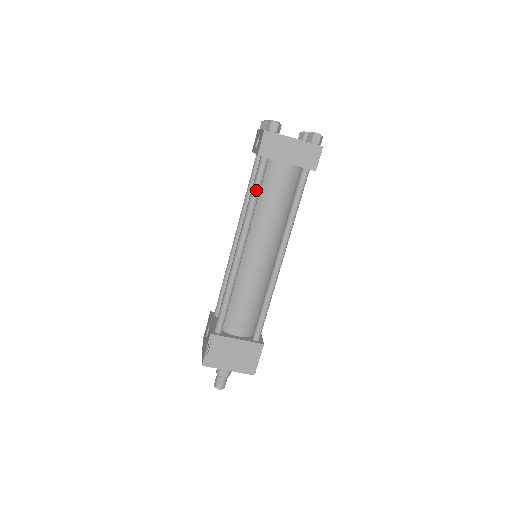
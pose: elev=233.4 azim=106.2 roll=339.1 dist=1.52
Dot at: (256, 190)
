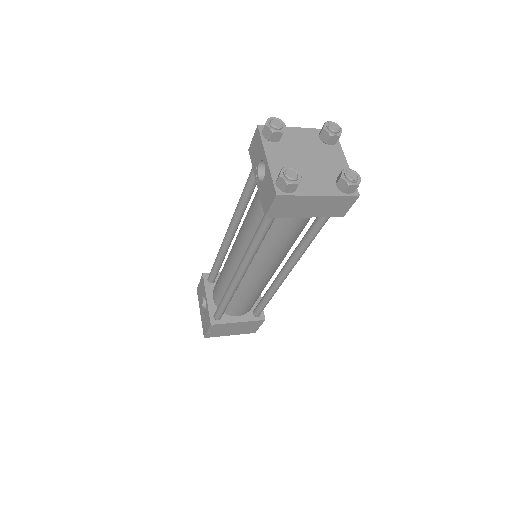
Dot at: (261, 238)
